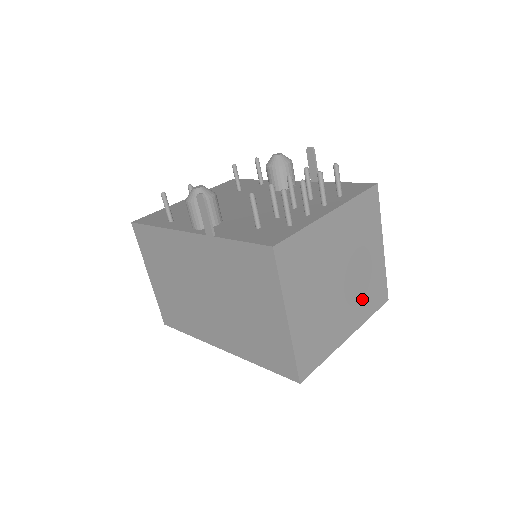
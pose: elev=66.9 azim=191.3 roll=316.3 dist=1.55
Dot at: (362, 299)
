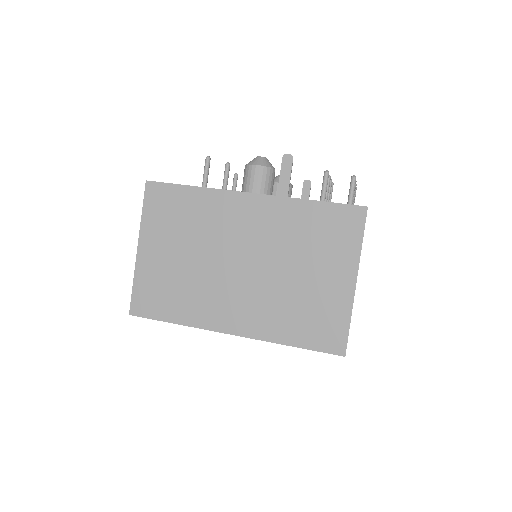
Dot at: occluded
